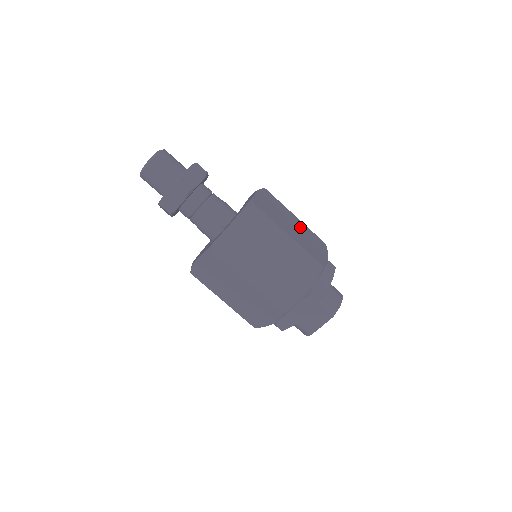
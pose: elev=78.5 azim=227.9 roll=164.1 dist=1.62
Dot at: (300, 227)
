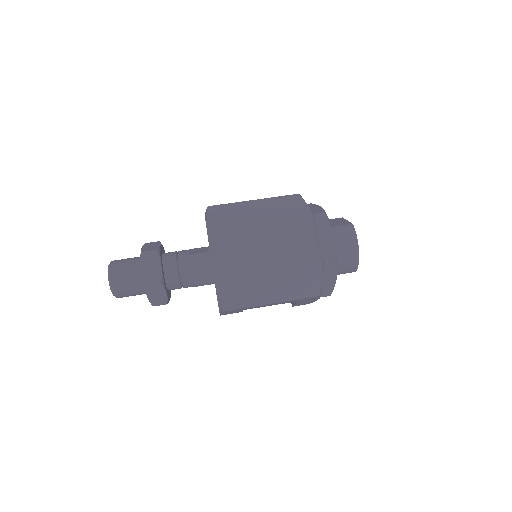
Dot at: occluded
